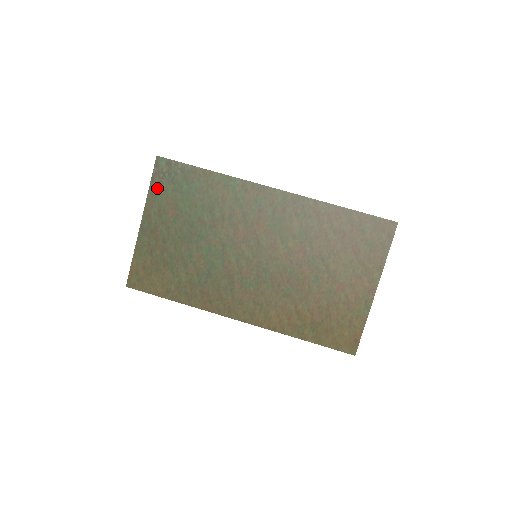
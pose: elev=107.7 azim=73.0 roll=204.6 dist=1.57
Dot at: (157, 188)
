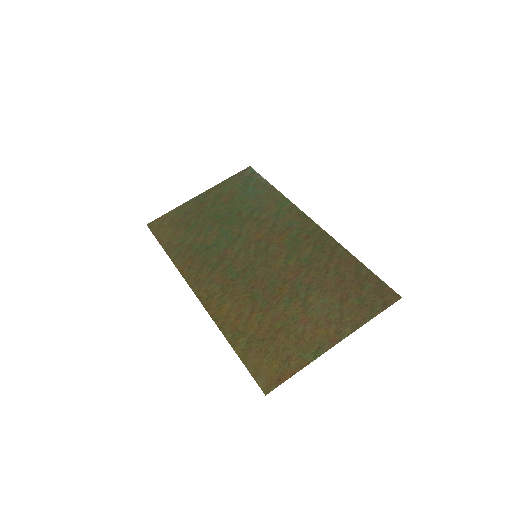
Dot at: (231, 182)
